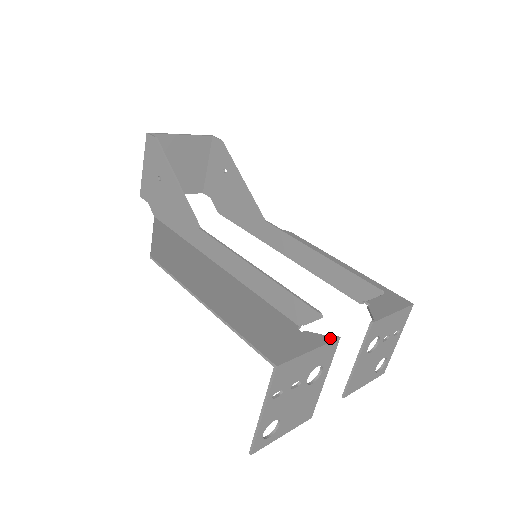
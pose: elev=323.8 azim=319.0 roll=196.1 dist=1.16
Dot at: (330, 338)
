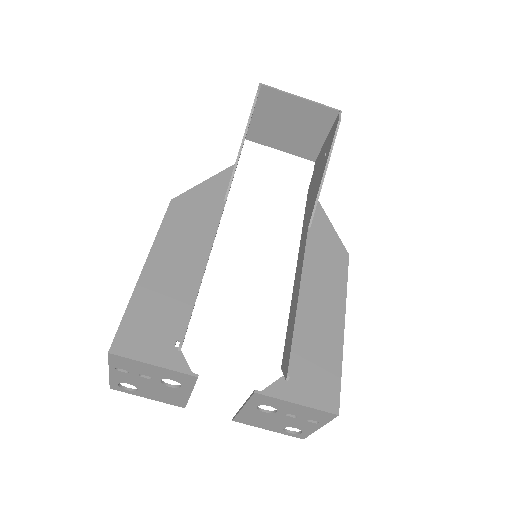
Dot at: (188, 370)
